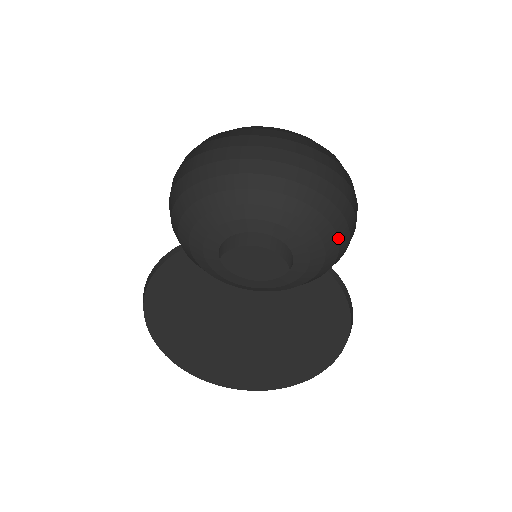
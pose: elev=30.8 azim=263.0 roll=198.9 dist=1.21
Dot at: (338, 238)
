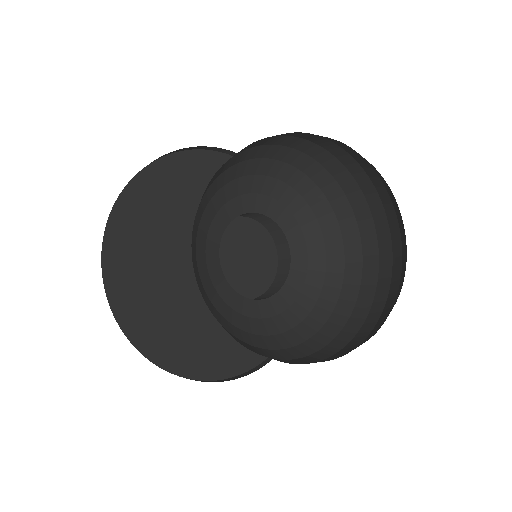
Dot at: (344, 275)
